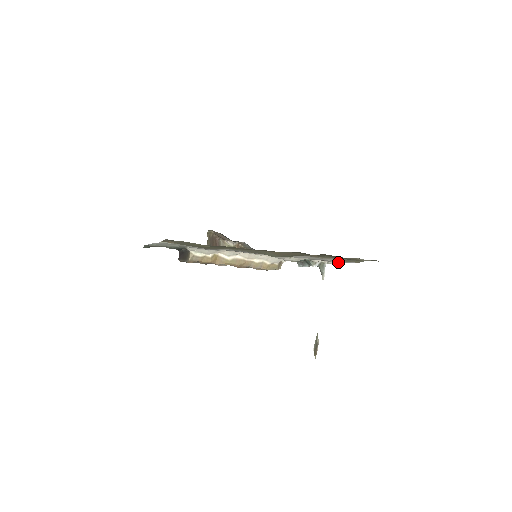
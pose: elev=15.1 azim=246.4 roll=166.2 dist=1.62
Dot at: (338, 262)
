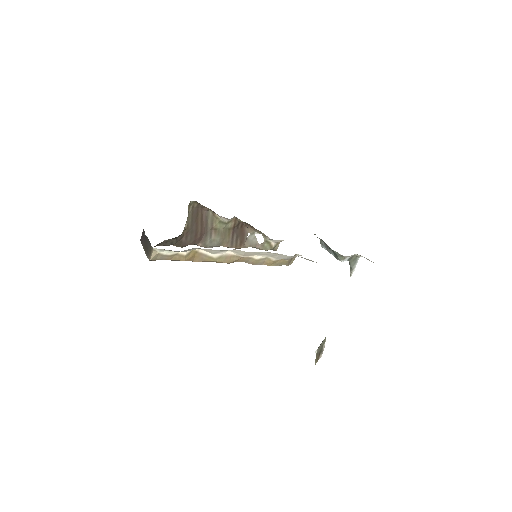
Dot at: occluded
